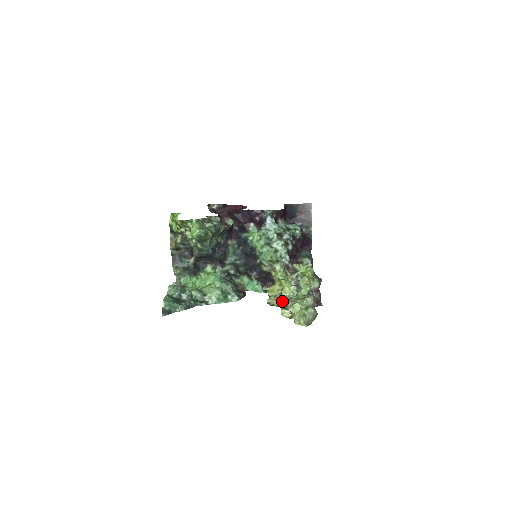
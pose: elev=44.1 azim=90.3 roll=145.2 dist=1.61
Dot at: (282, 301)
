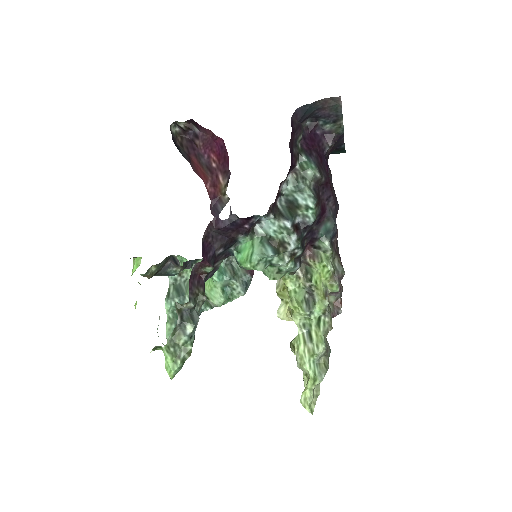
Dot at: occluded
